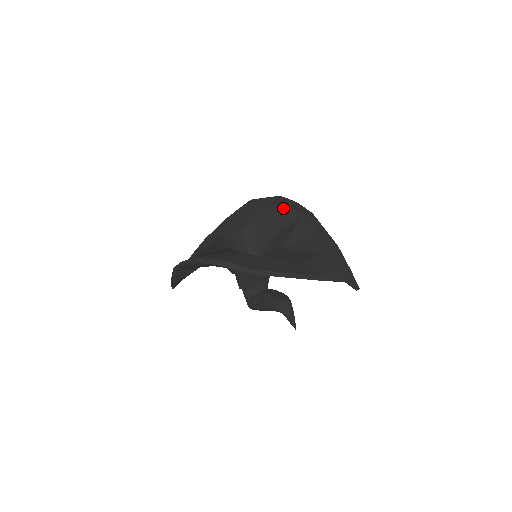
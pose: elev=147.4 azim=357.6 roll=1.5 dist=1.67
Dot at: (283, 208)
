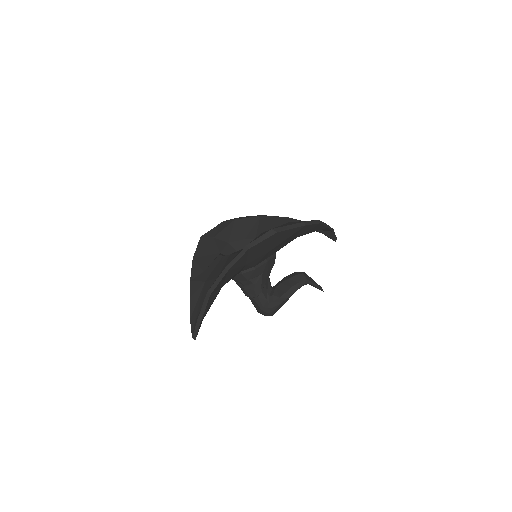
Dot at: (239, 222)
